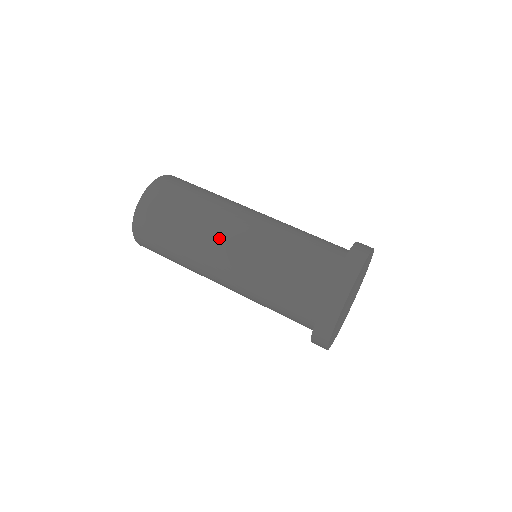
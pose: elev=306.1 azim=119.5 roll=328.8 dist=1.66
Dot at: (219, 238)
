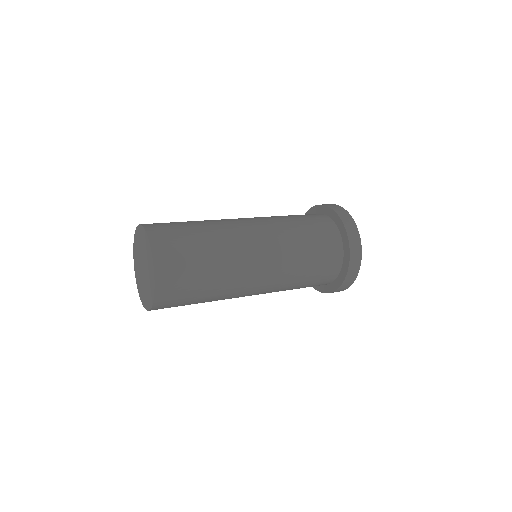
Dot at: (236, 221)
